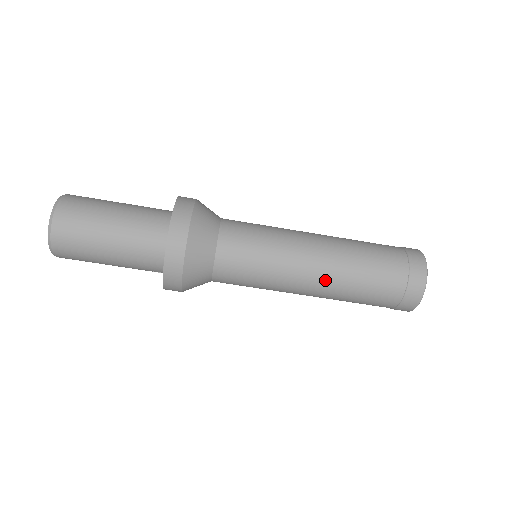
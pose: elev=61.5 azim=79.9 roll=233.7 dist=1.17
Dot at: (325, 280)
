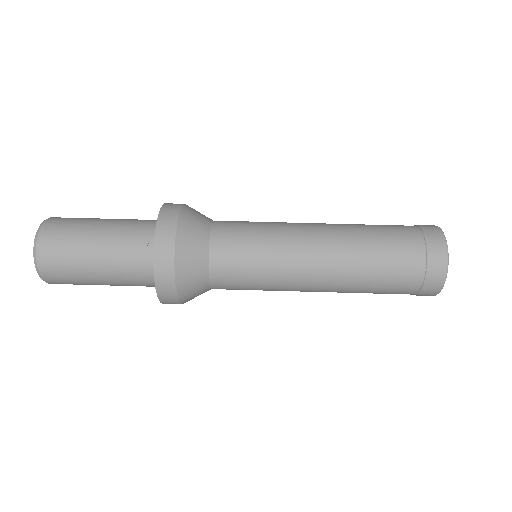
Dot at: (330, 225)
